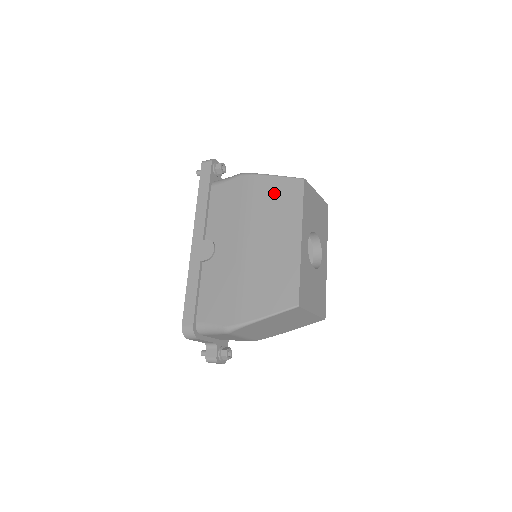
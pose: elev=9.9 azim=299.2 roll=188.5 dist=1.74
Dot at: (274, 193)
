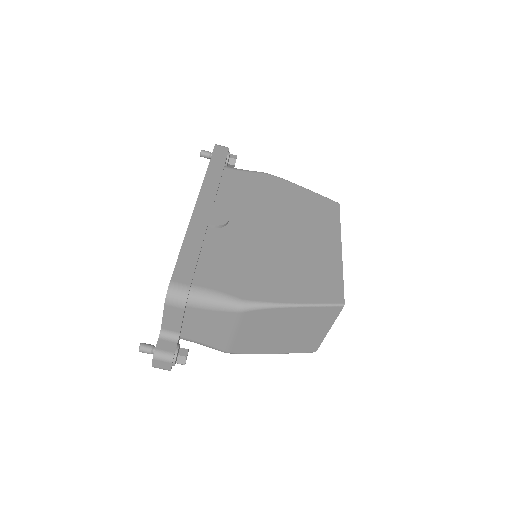
Dot at: (307, 201)
